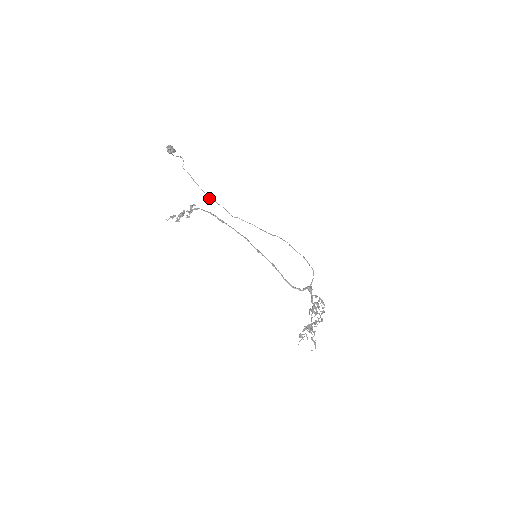
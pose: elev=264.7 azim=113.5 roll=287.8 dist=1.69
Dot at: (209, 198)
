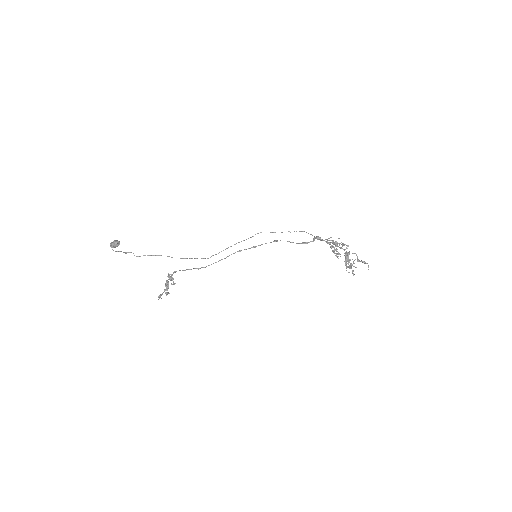
Dot at: occluded
